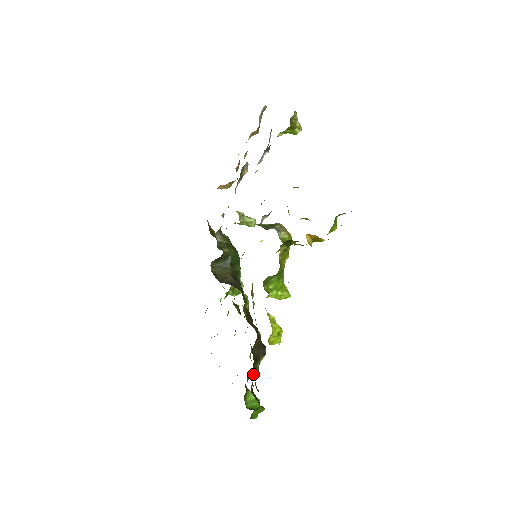
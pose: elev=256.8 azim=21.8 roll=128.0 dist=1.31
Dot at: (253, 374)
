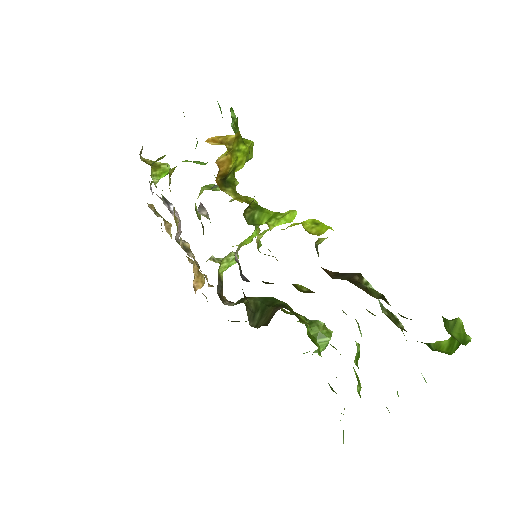
Dot at: (371, 294)
